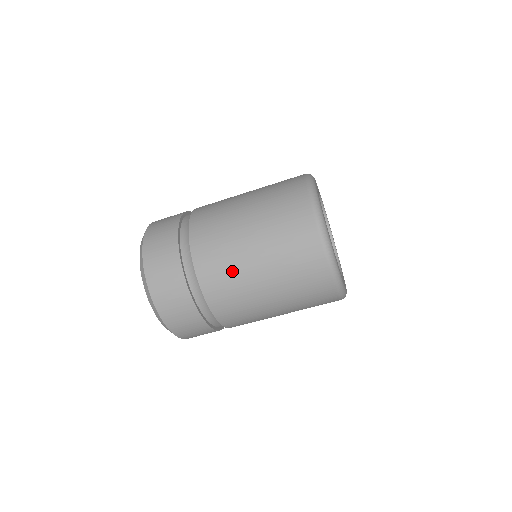
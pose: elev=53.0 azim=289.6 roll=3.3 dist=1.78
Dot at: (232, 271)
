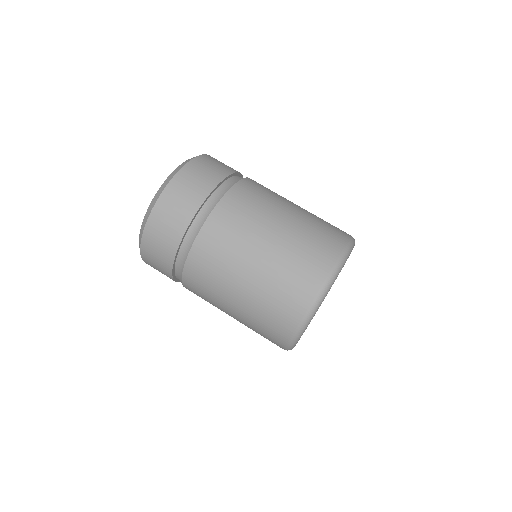
Dot at: occluded
